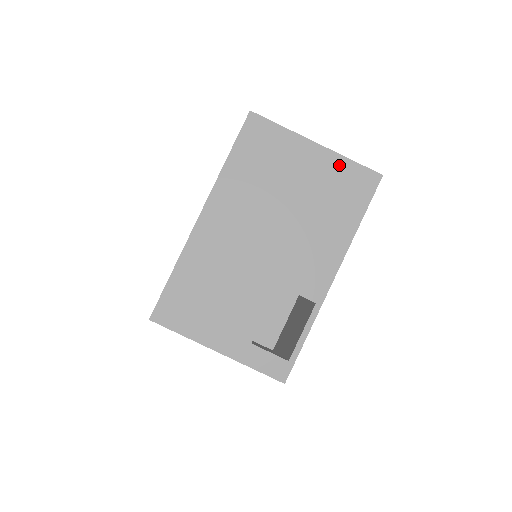
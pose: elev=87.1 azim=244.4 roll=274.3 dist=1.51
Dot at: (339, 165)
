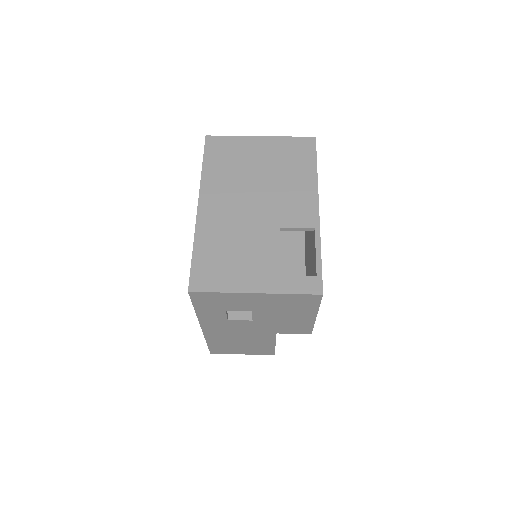
Dot at: (283, 142)
